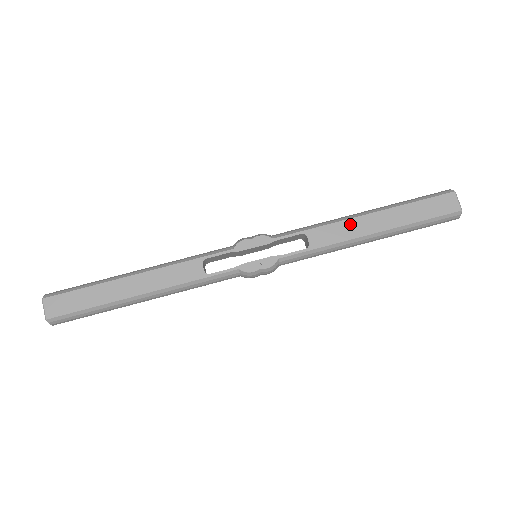
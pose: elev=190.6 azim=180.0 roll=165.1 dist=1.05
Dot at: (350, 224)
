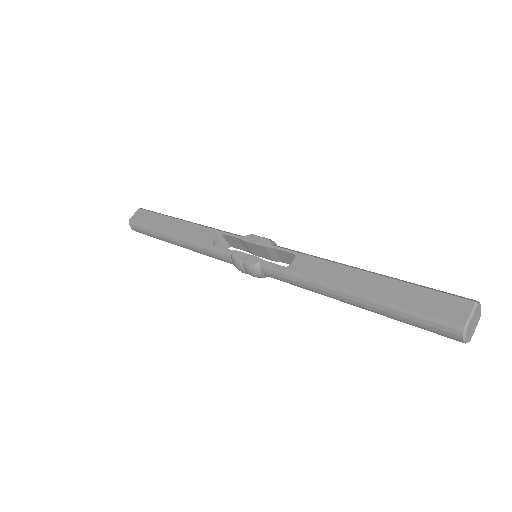
Dot at: (337, 269)
